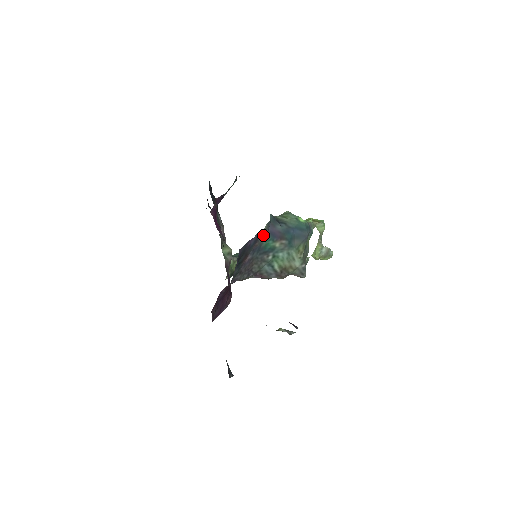
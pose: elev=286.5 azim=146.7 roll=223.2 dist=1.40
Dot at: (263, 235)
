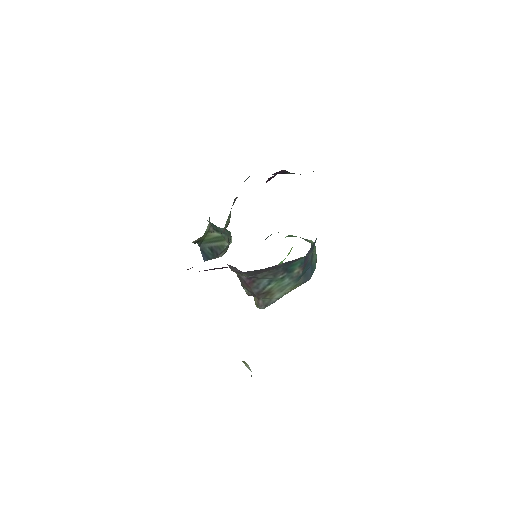
Dot at: (307, 255)
